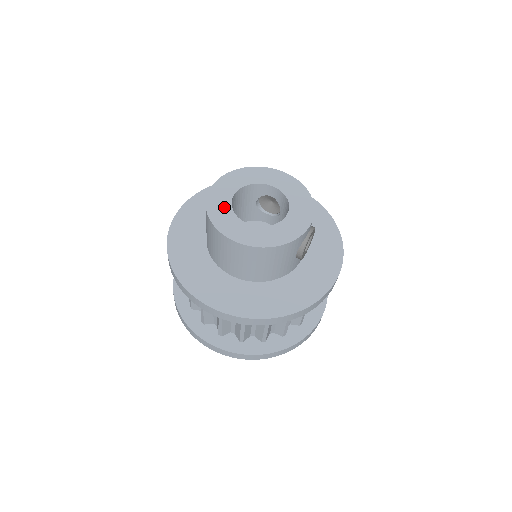
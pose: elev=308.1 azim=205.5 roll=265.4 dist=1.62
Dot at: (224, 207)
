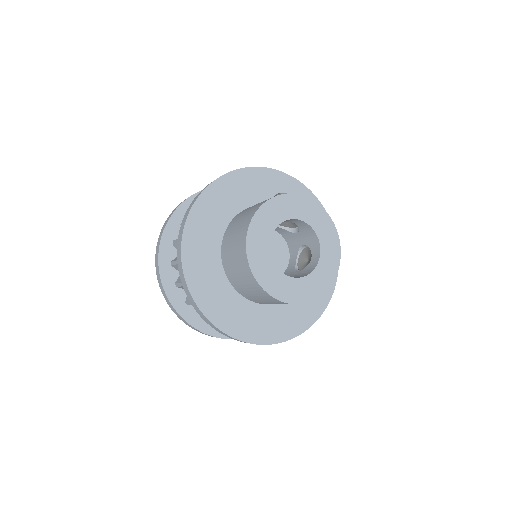
Dot at: (266, 261)
